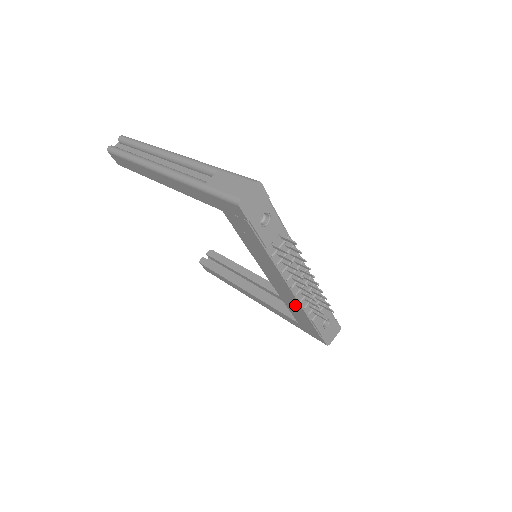
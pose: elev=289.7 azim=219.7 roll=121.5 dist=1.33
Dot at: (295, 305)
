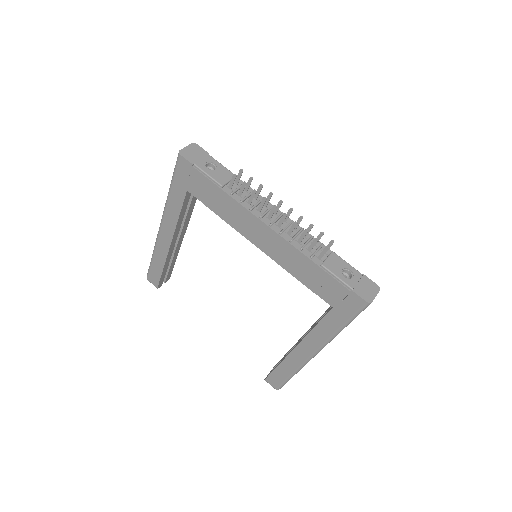
Dot at: (296, 259)
